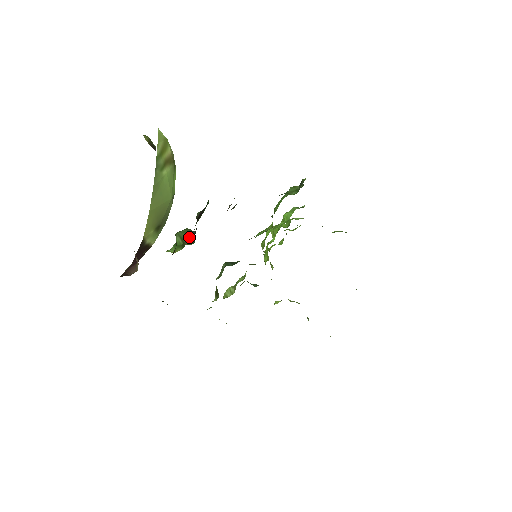
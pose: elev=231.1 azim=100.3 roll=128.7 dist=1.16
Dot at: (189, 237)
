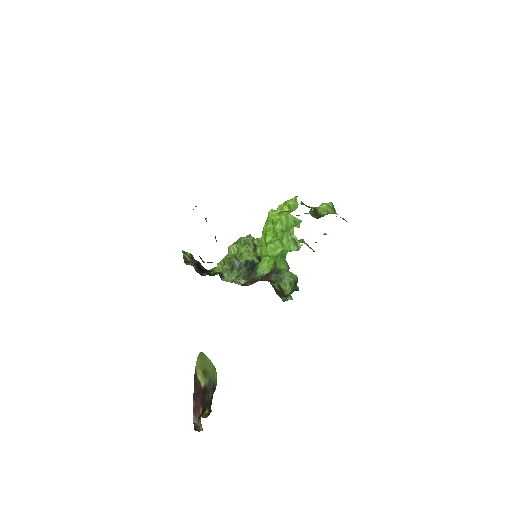
Dot at: occluded
